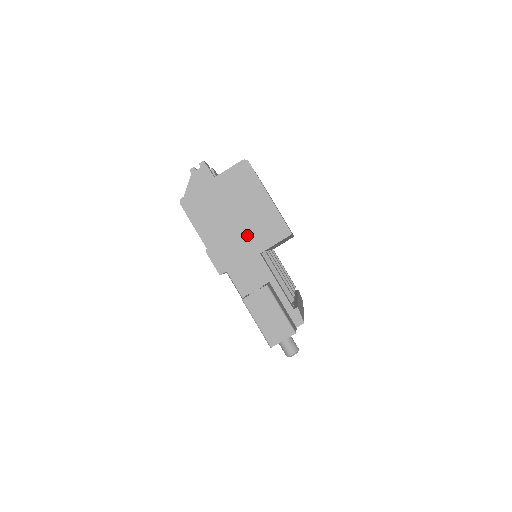
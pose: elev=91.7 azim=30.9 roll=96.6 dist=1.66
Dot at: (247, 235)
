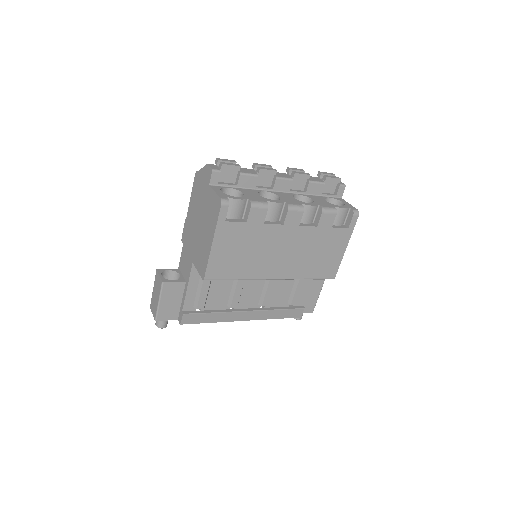
Dot at: (196, 243)
